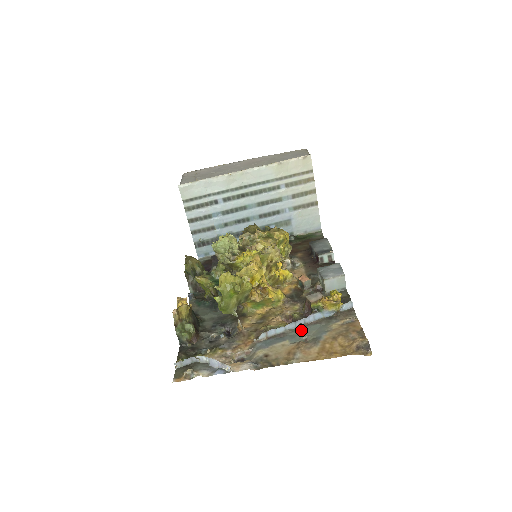
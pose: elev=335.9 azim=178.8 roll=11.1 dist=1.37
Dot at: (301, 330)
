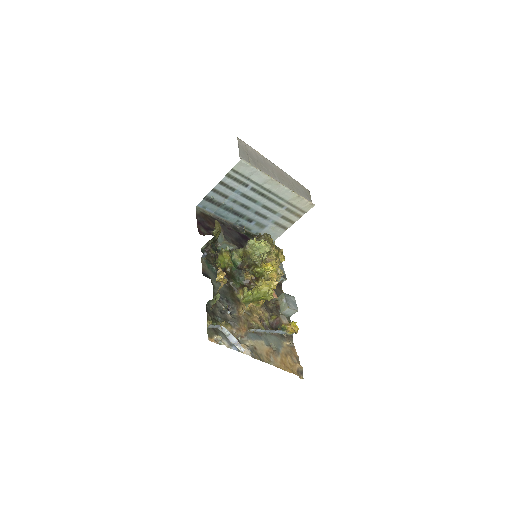
Dot at: (269, 336)
